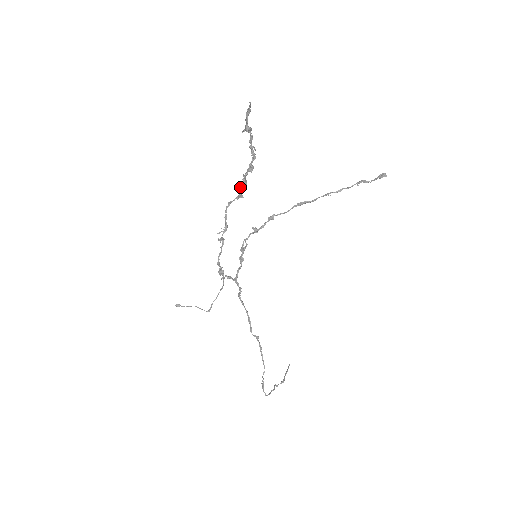
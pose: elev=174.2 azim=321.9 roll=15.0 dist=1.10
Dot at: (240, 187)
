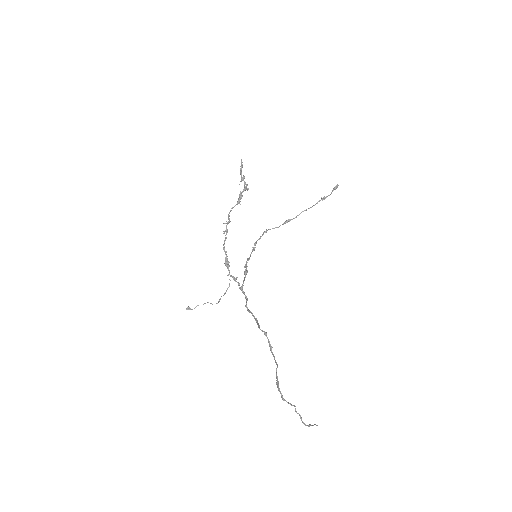
Dot at: (238, 198)
